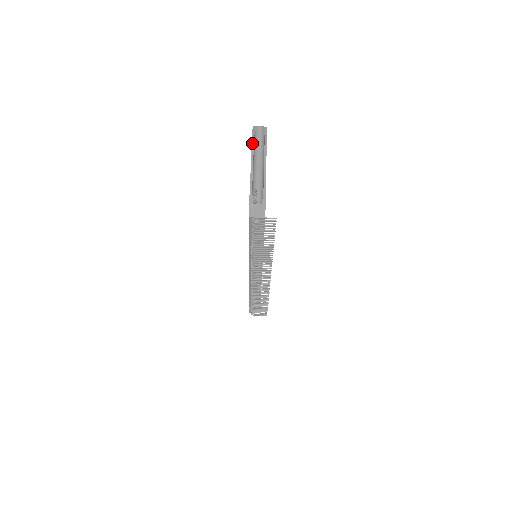
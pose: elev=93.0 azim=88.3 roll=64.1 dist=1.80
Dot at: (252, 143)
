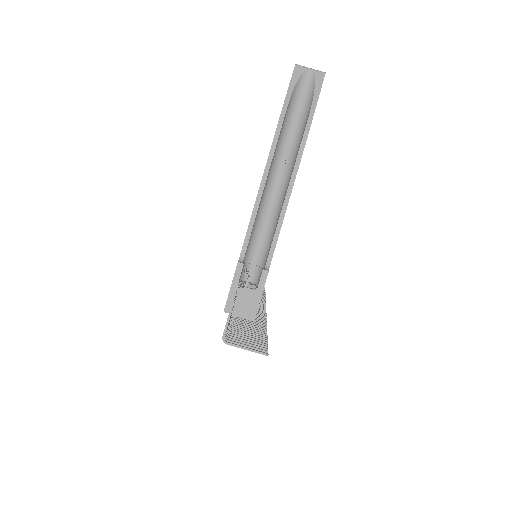
Dot at: (278, 124)
